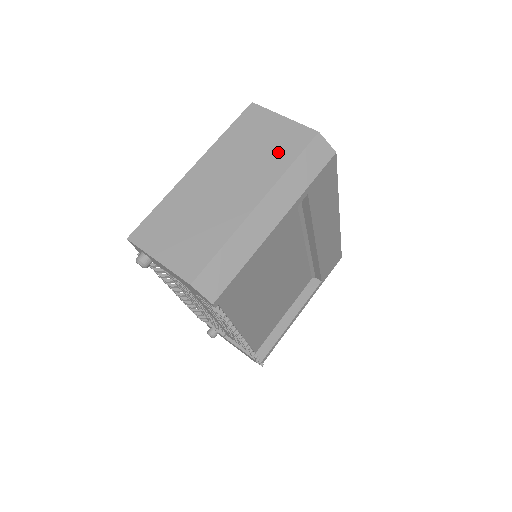
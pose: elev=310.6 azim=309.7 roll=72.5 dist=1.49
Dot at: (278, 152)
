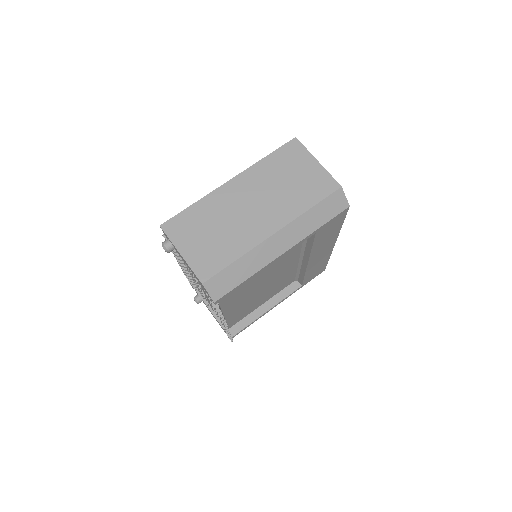
Dot at: (303, 193)
